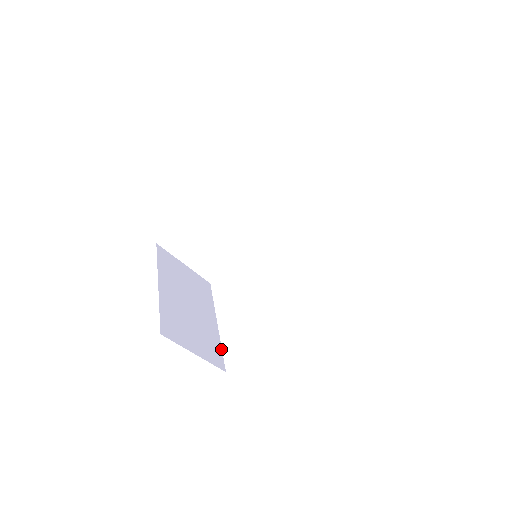
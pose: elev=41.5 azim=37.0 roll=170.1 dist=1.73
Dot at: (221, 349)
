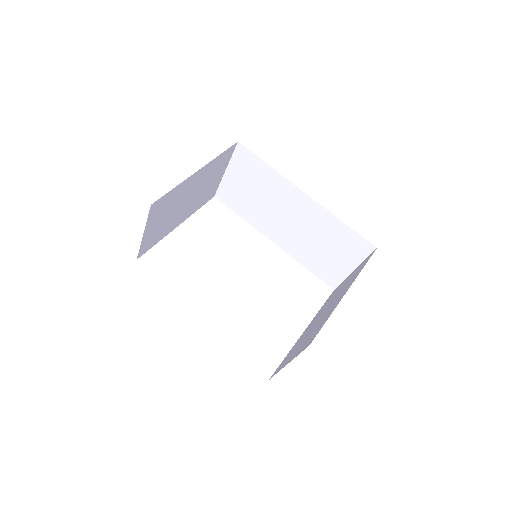
Dot at: (156, 243)
